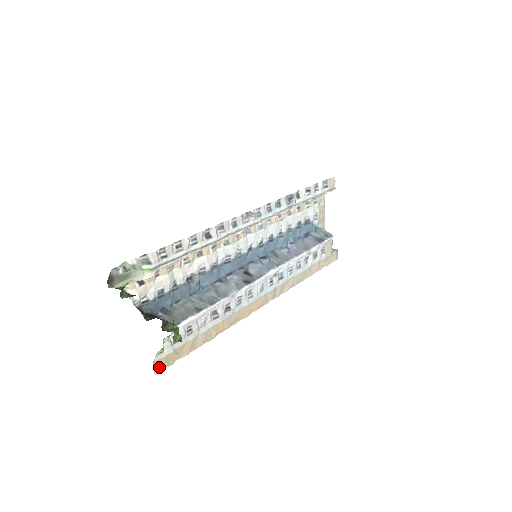
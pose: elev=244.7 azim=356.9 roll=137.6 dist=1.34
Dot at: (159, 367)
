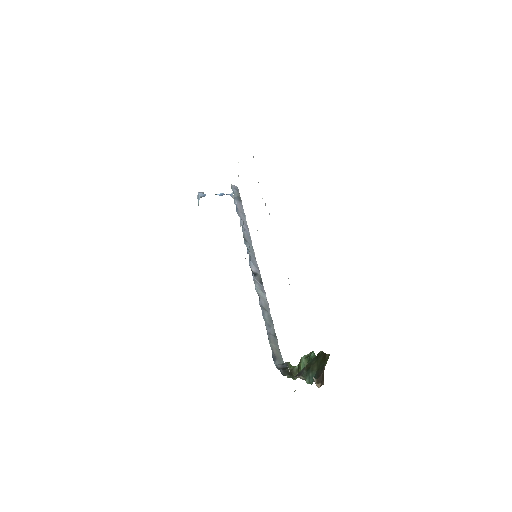
Dot at: occluded
